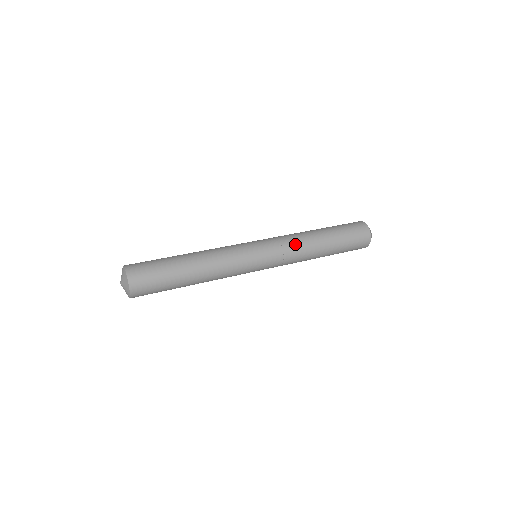
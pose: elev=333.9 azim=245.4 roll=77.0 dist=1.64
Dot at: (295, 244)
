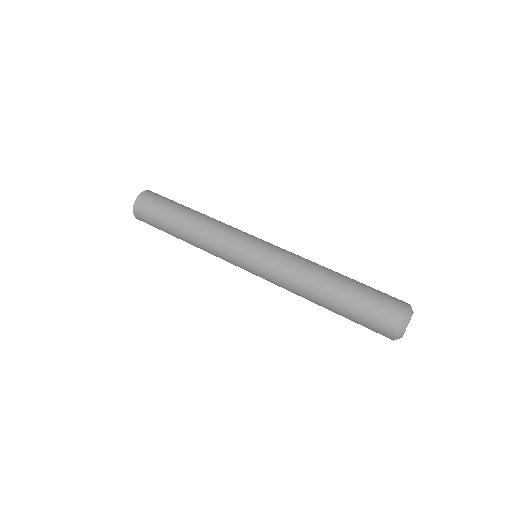
Dot at: (296, 262)
